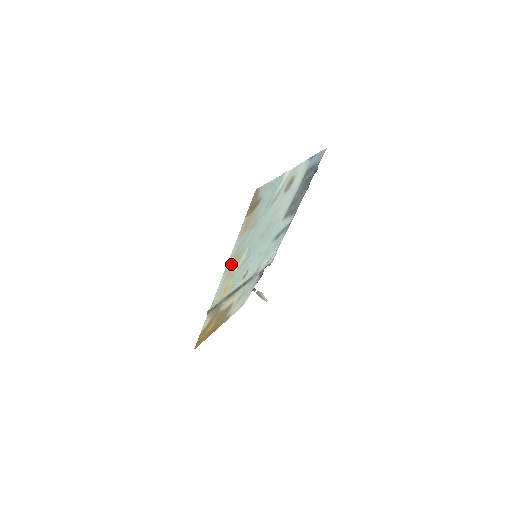
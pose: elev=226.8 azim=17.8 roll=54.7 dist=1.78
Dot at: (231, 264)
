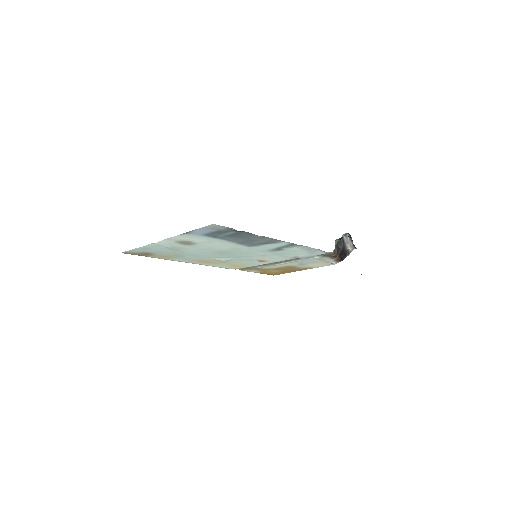
Dot at: (202, 262)
